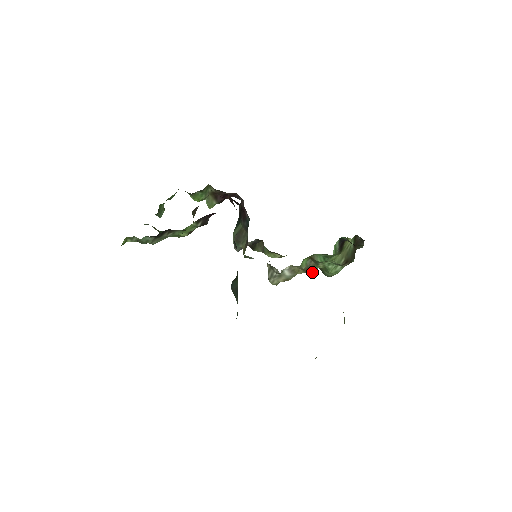
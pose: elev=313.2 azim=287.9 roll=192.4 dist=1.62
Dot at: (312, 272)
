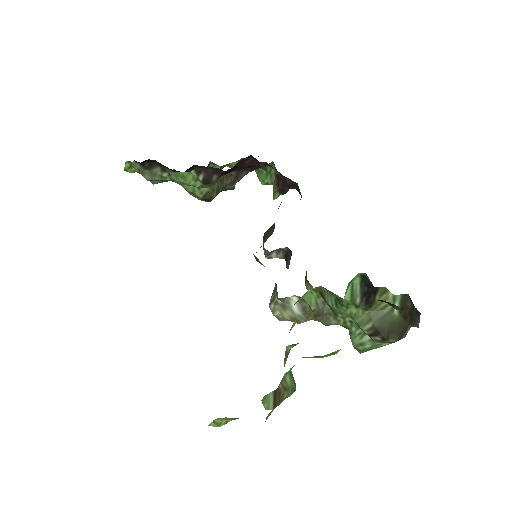
Dot at: (325, 323)
